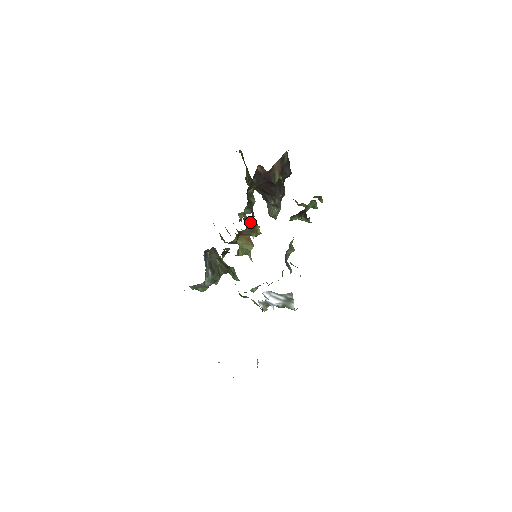
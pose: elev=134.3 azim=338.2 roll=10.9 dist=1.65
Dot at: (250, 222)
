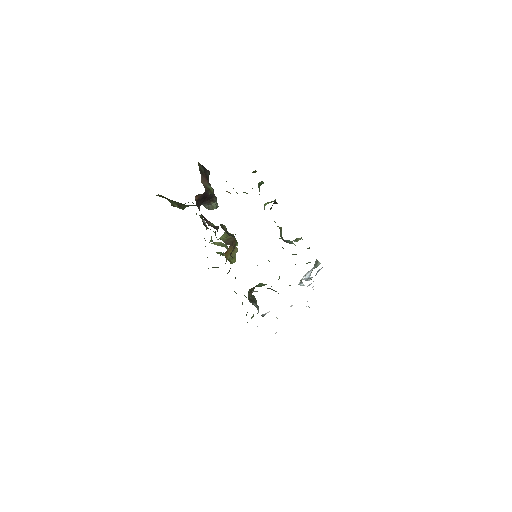
Dot at: (230, 240)
